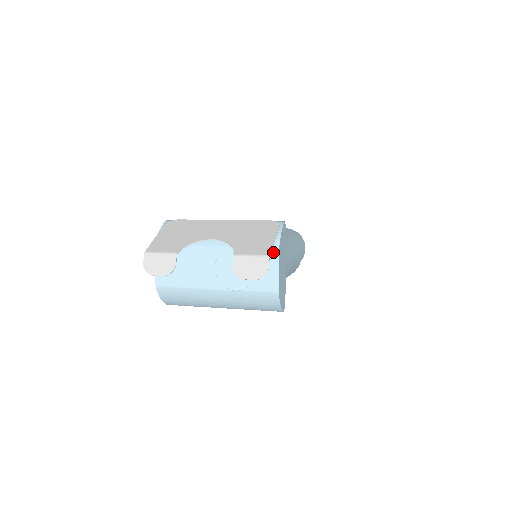
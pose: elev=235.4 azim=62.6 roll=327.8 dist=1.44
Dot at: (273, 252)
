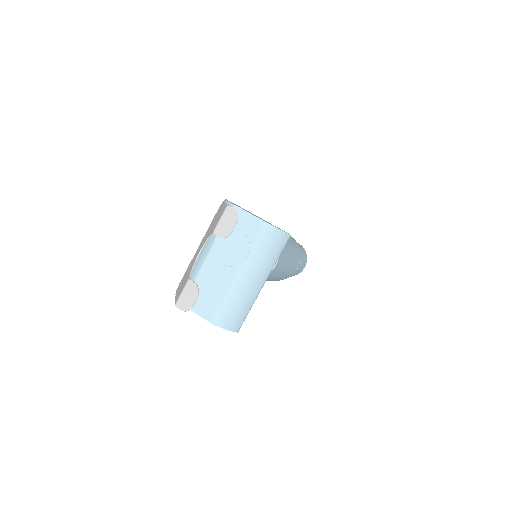
Dot at: occluded
